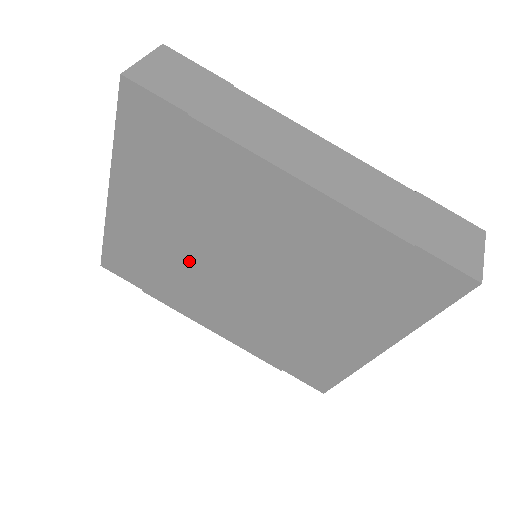
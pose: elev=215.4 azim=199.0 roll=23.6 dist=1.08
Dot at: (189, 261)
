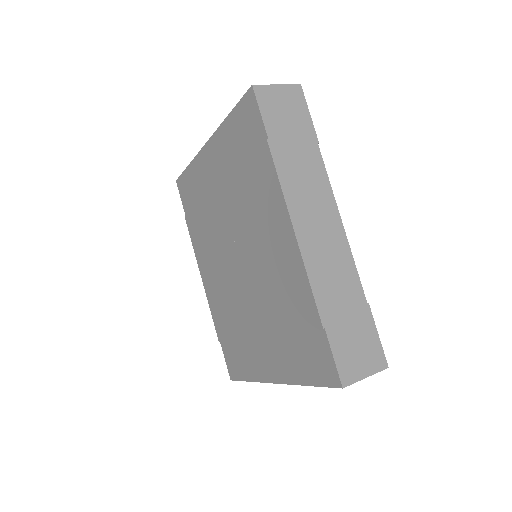
Dot at: (217, 223)
